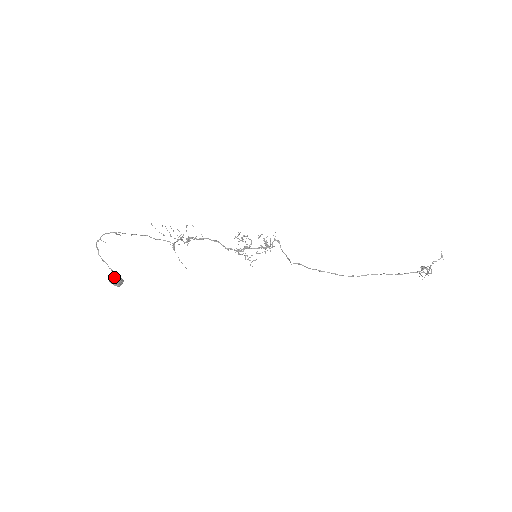
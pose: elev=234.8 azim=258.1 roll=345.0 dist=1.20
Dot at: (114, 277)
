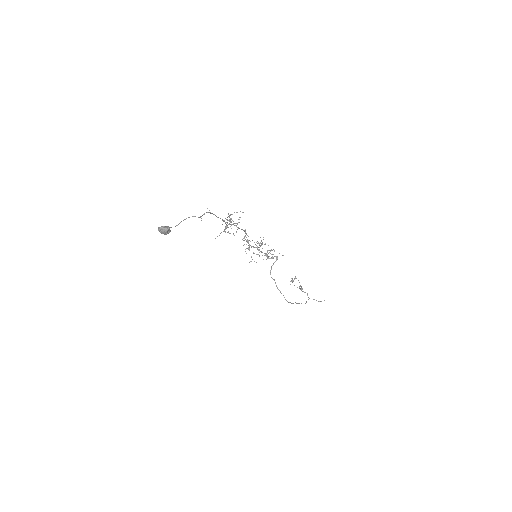
Dot at: (169, 230)
